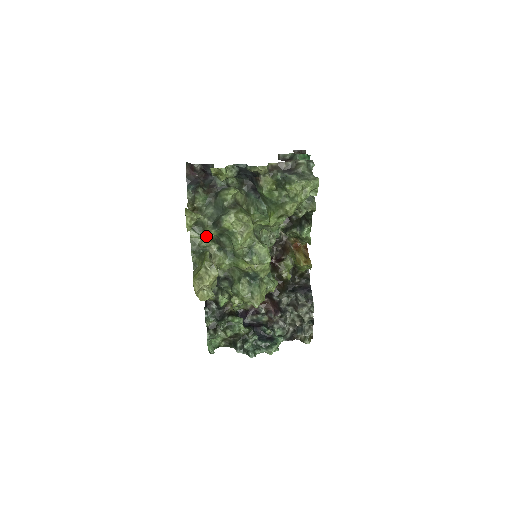
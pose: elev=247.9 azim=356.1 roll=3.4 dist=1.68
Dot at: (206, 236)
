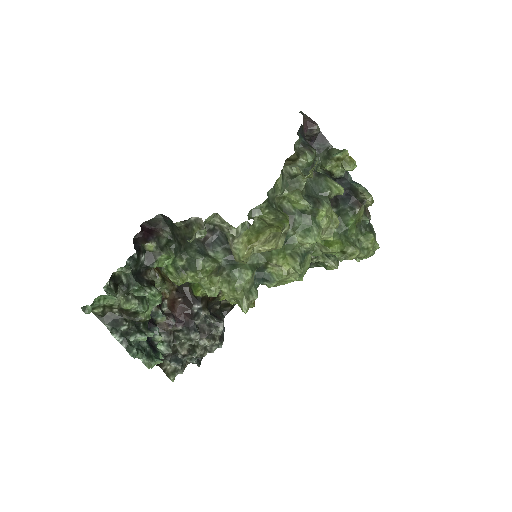
Dot at: (281, 196)
